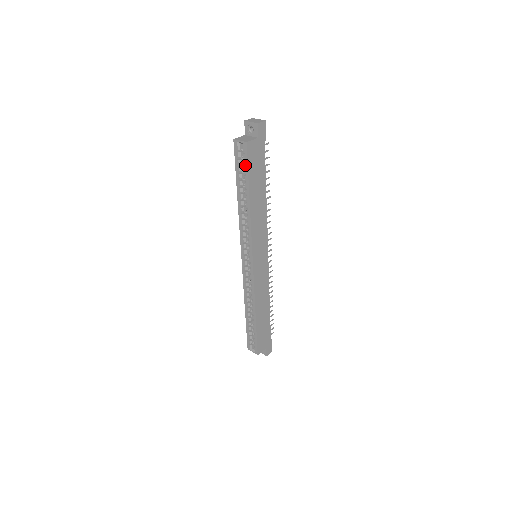
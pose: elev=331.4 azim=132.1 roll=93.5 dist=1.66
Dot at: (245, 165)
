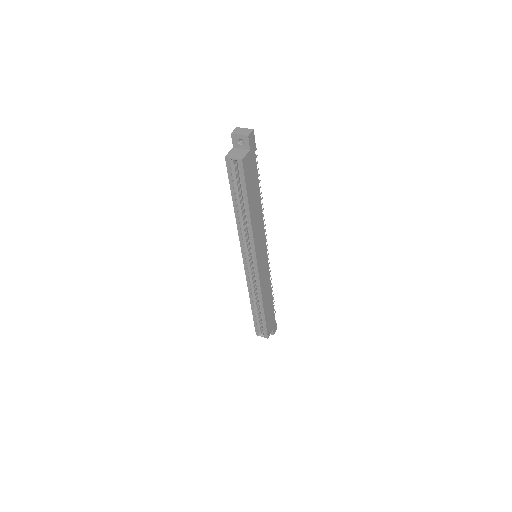
Dot at: (242, 181)
